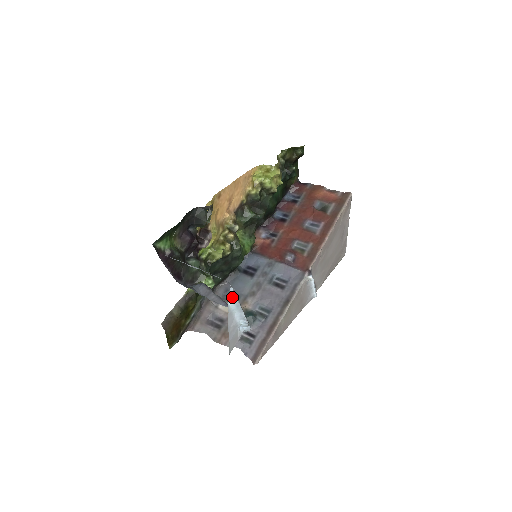
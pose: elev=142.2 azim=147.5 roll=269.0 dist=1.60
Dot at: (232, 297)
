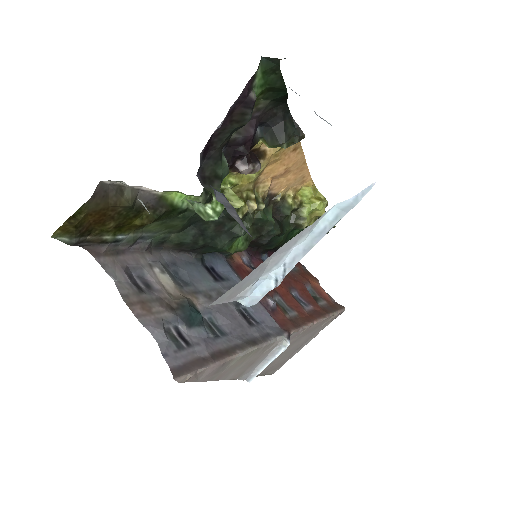
Dot at: (349, 203)
